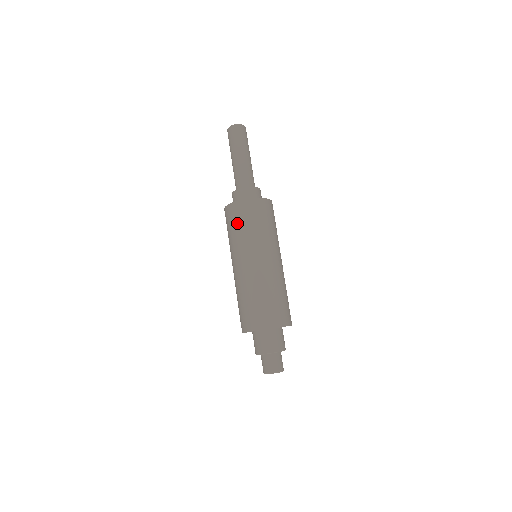
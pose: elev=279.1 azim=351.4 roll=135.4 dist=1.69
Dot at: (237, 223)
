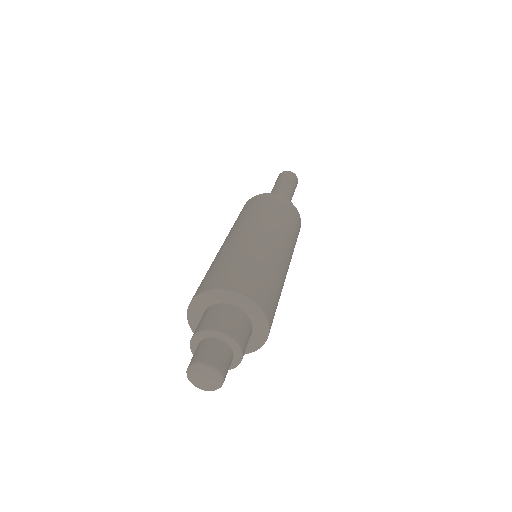
Dot at: (247, 209)
